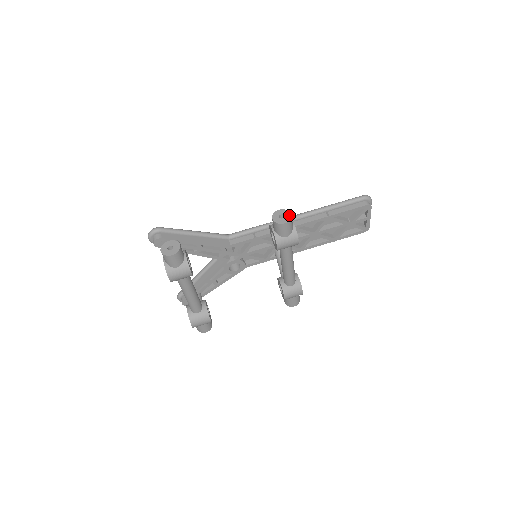
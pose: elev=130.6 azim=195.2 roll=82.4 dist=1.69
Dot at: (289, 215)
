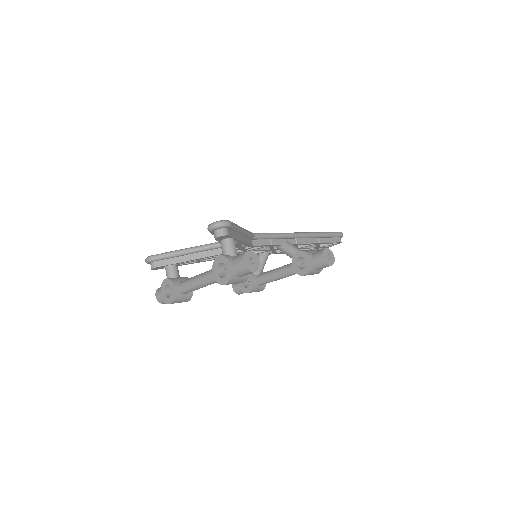
Dot at: (333, 258)
